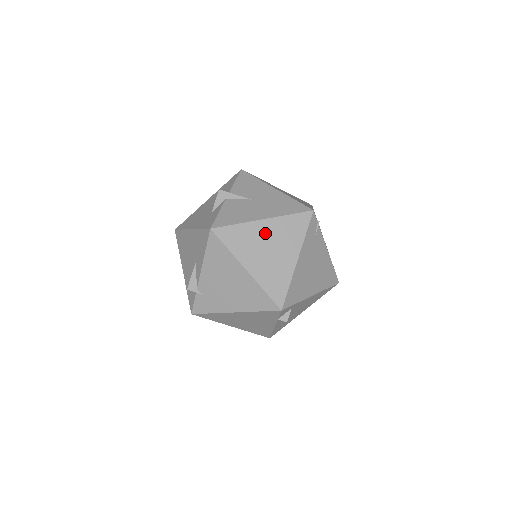
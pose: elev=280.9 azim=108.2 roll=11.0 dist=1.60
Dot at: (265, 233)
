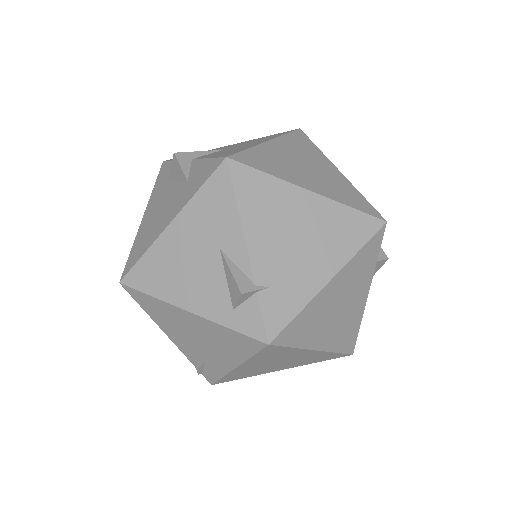
Dot at: (285, 152)
